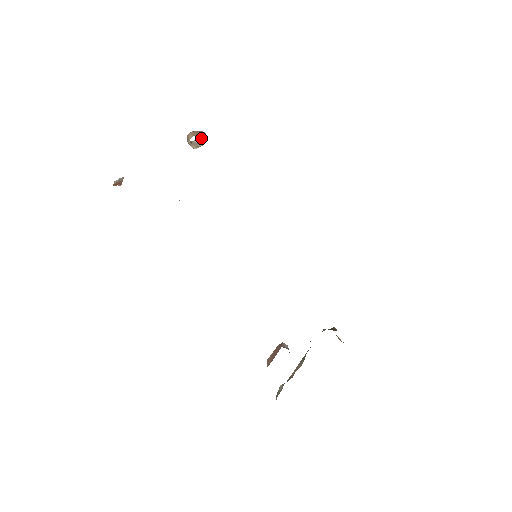
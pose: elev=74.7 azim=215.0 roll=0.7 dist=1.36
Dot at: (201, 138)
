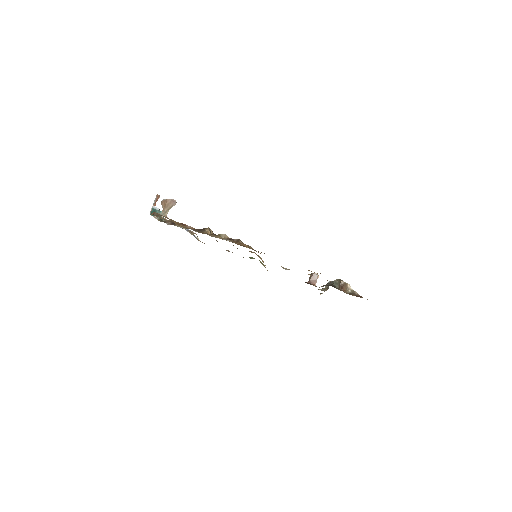
Dot at: (169, 209)
